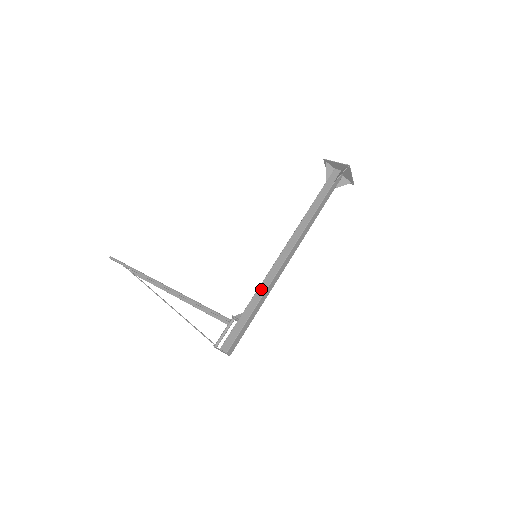
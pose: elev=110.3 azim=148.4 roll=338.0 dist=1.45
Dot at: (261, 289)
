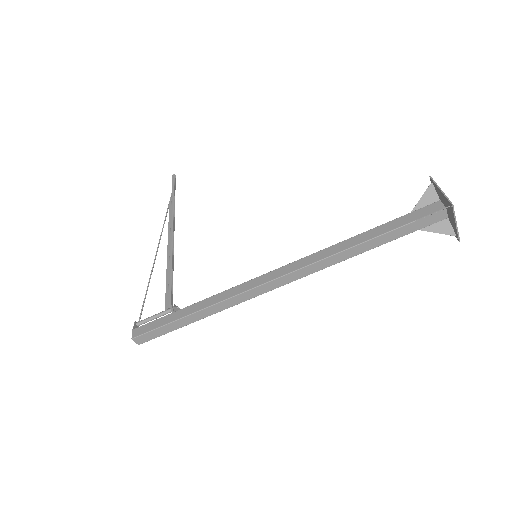
Dot at: (217, 297)
